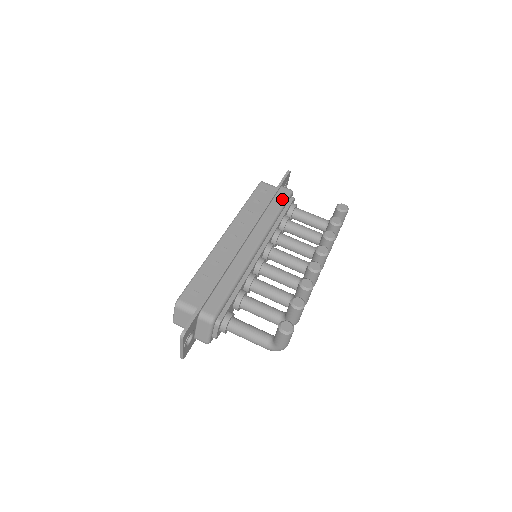
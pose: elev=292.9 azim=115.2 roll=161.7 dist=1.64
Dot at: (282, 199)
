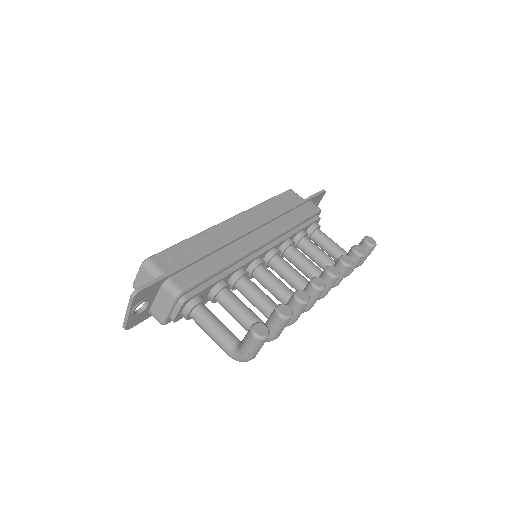
Dot at: (307, 212)
